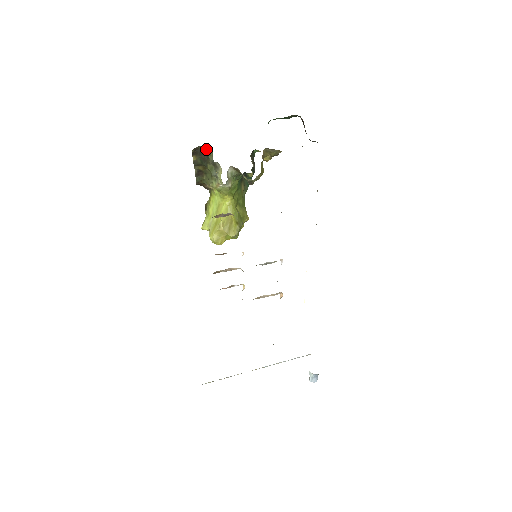
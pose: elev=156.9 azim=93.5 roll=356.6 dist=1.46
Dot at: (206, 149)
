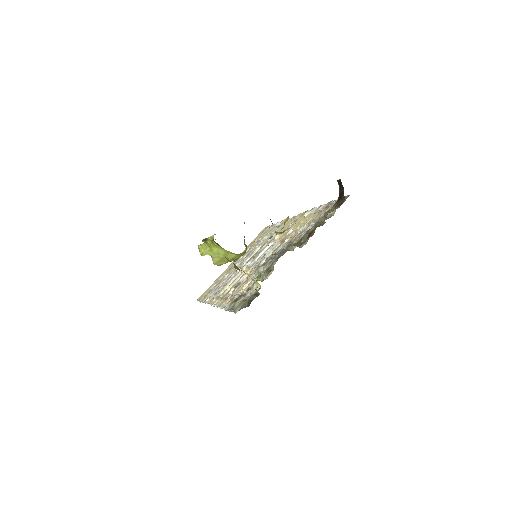
Dot at: occluded
